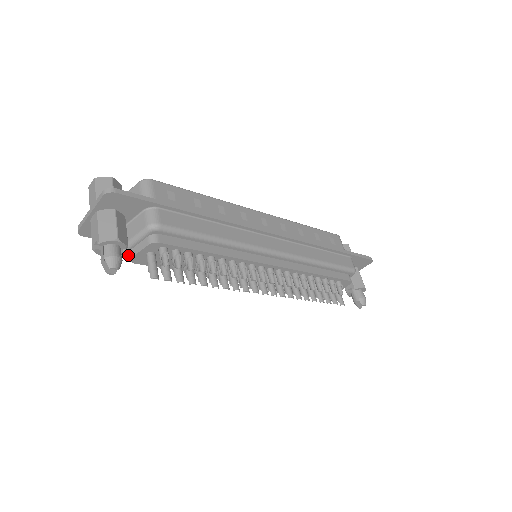
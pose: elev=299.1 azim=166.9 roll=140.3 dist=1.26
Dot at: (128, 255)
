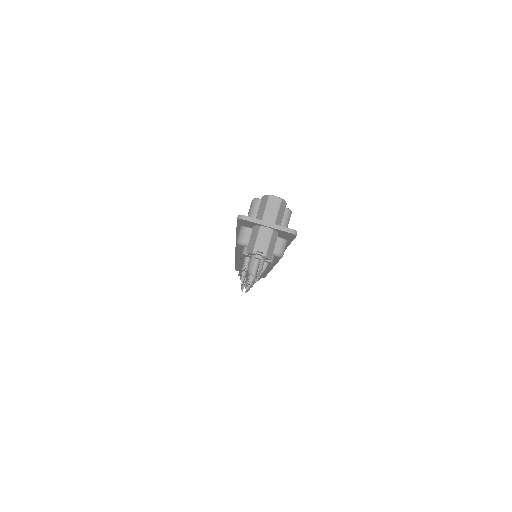
Dot at: (243, 246)
